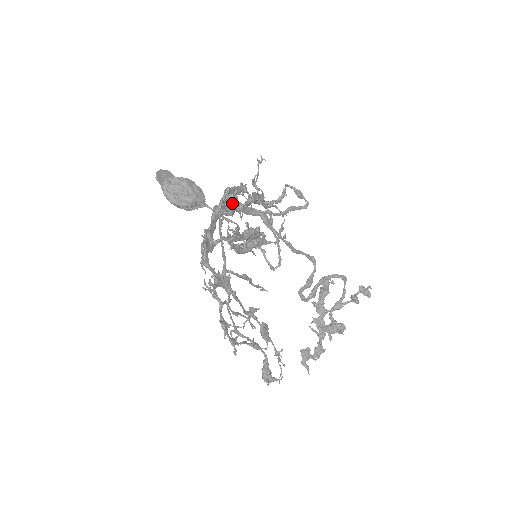
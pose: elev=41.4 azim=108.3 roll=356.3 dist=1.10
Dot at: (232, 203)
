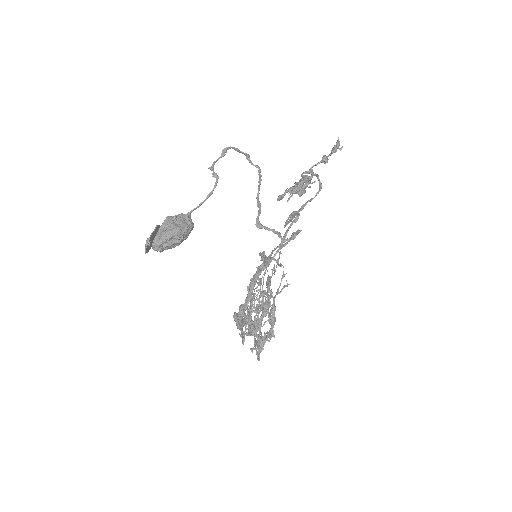
Dot at: occluded
